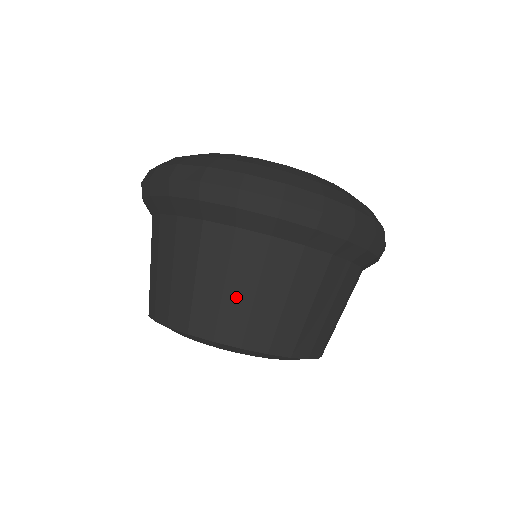
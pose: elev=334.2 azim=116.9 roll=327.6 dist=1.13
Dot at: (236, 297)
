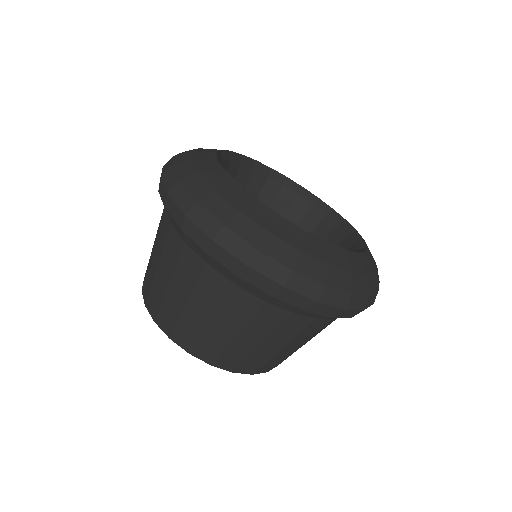
Dot at: (218, 332)
